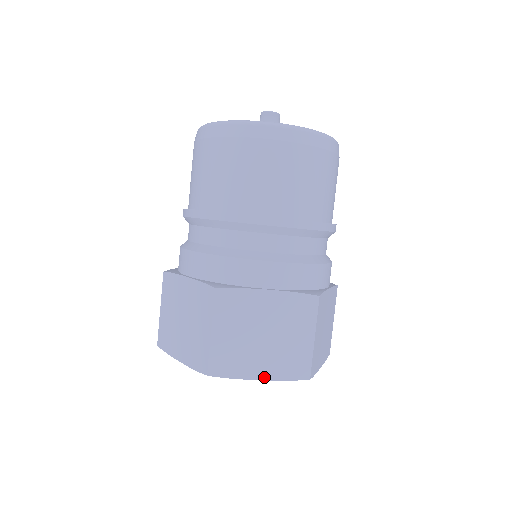
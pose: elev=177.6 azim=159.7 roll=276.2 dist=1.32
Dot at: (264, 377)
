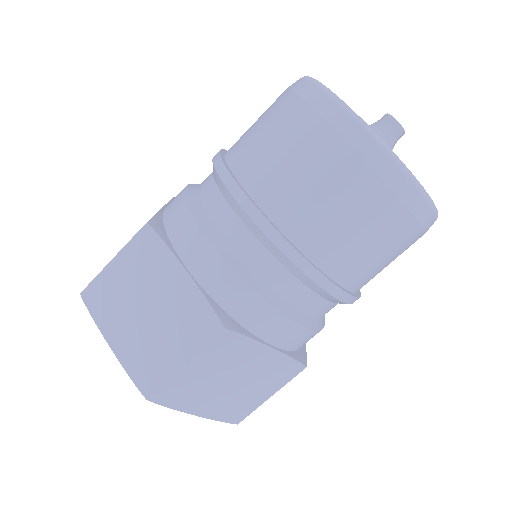
Dot at: (115, 348)
